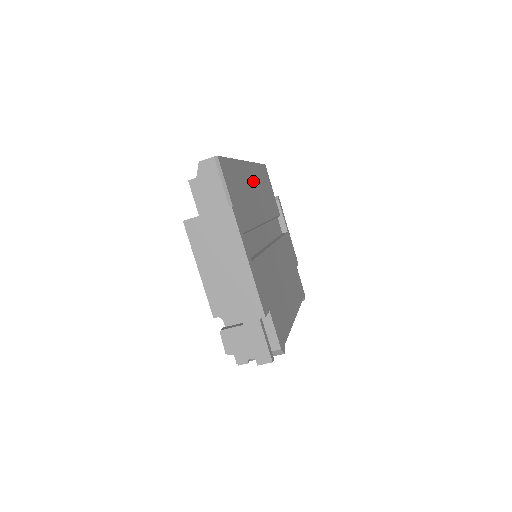
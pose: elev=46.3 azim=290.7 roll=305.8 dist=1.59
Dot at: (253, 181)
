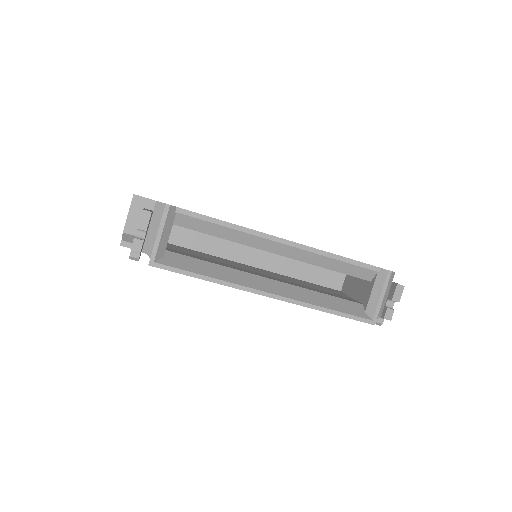
Dot at: occluded
